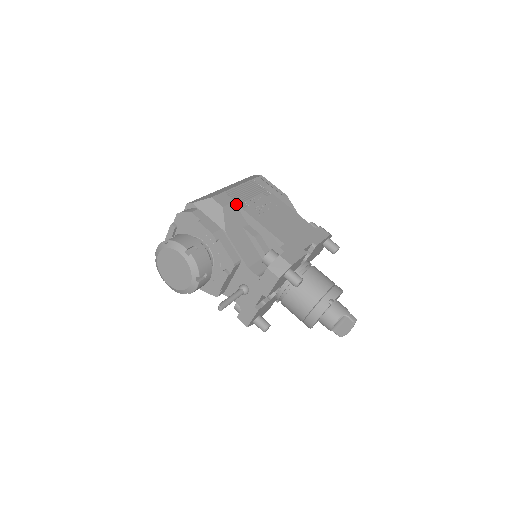
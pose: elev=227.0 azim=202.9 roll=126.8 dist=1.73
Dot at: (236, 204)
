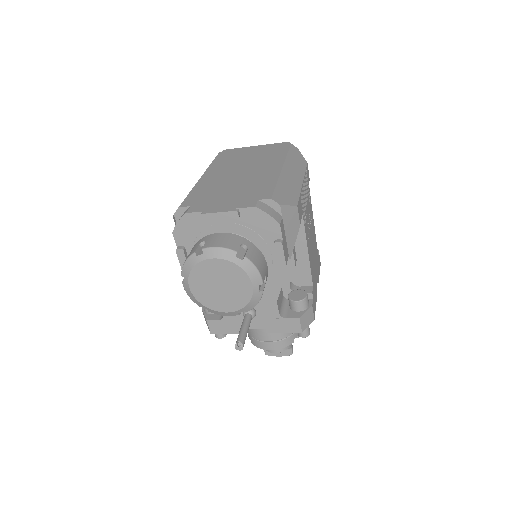
Dot at: (303, 218)
